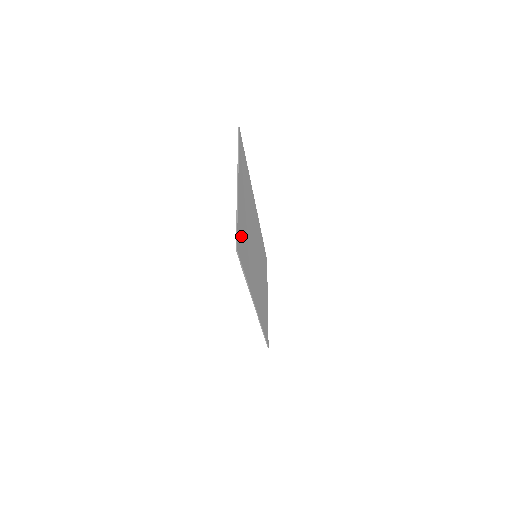
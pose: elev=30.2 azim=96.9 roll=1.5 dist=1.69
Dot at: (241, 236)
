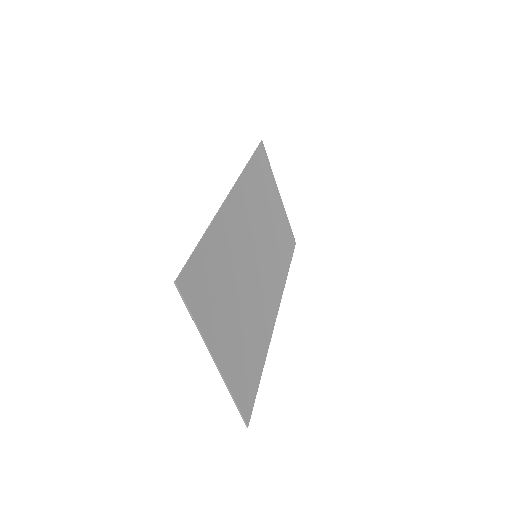
Dot at: (243, 380)
